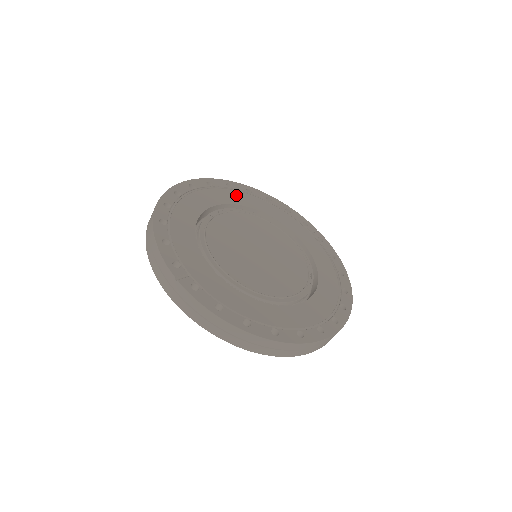
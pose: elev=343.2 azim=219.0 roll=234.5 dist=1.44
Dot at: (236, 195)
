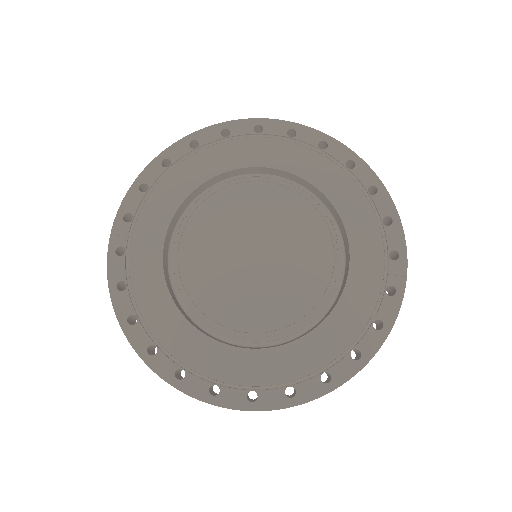
Dot at: (318, 163)
